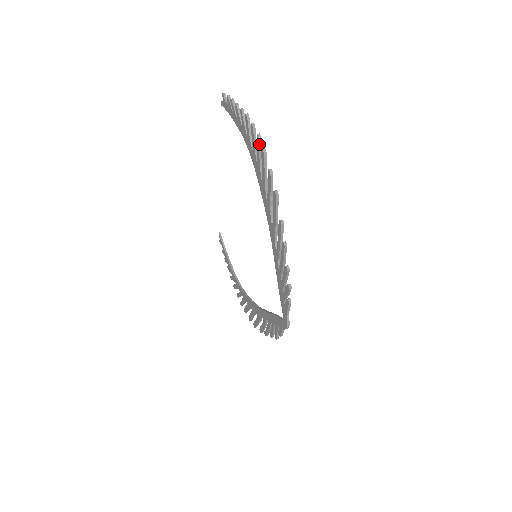
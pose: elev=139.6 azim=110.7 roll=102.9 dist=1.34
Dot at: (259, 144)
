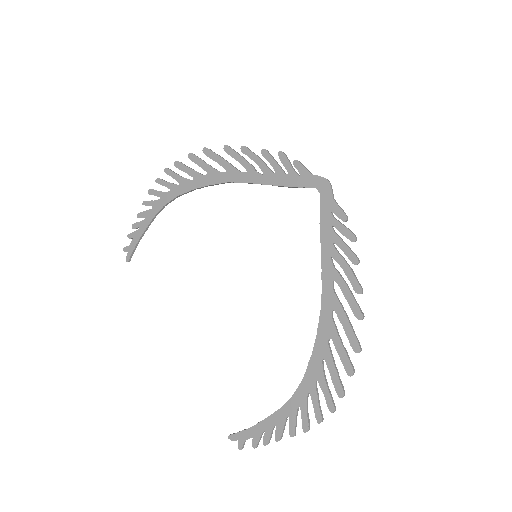
Dot at: (170, 170)
